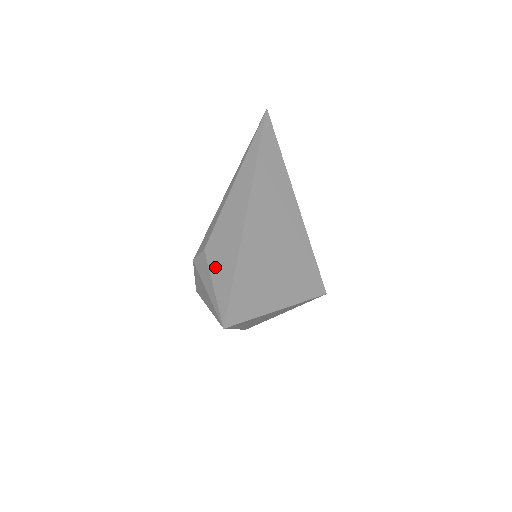
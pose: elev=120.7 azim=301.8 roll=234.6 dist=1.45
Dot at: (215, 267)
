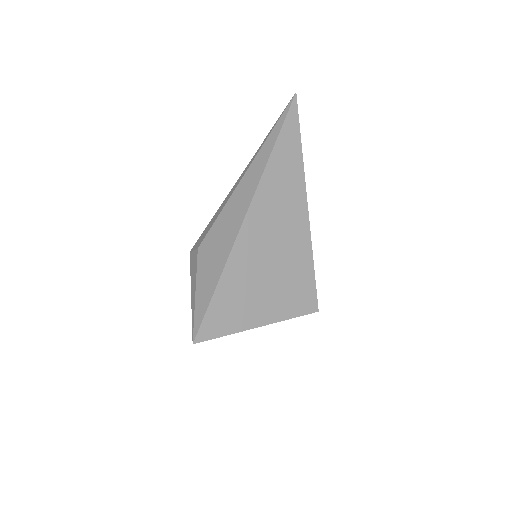
Dot at: (202, 273)
